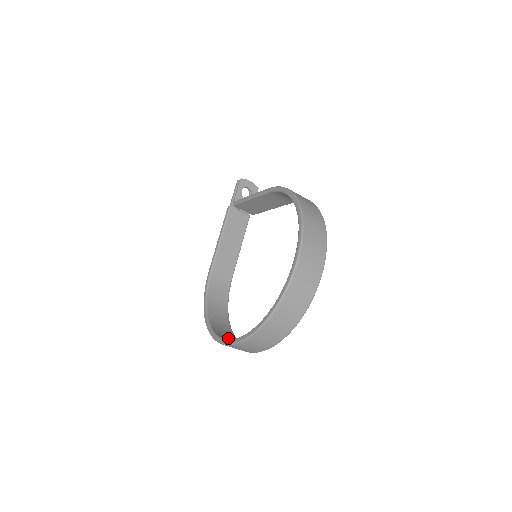
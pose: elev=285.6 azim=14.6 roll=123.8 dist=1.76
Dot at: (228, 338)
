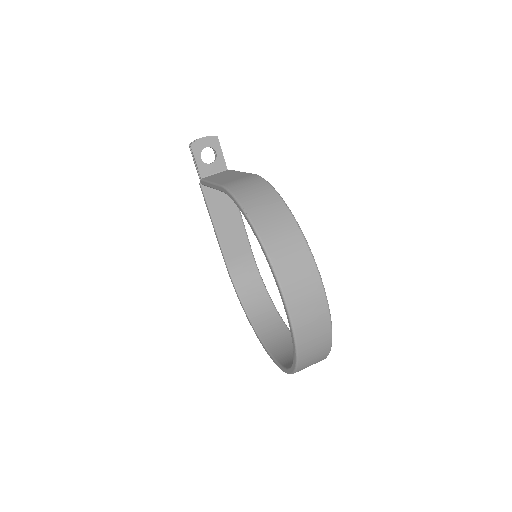
Dot at: (277, 340)
